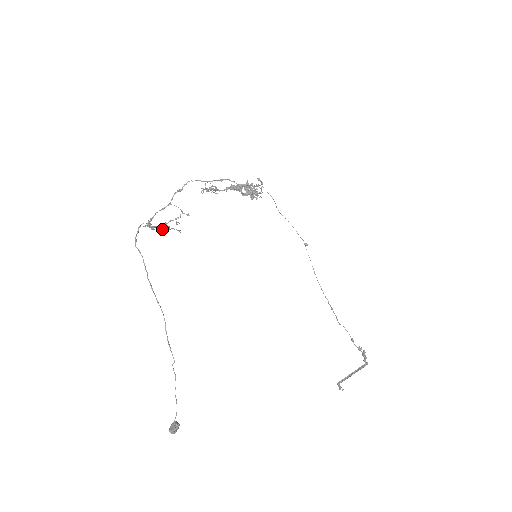
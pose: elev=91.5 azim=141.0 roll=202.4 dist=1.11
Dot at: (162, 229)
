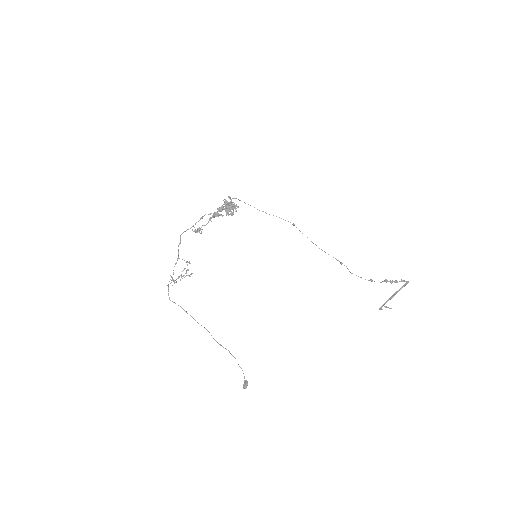
Dot at: (182, 278)
